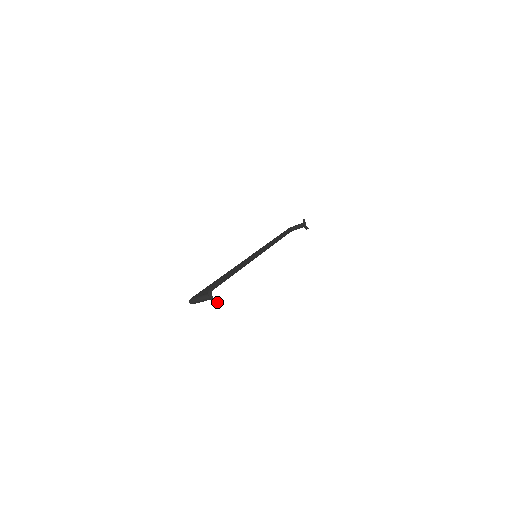
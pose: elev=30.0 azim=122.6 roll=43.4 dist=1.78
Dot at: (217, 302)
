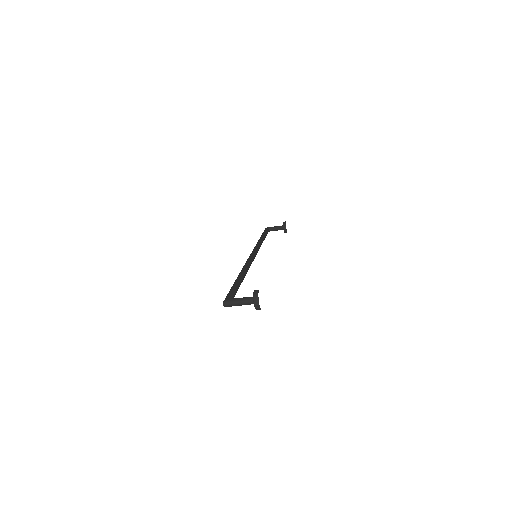
Dot at: occluded
